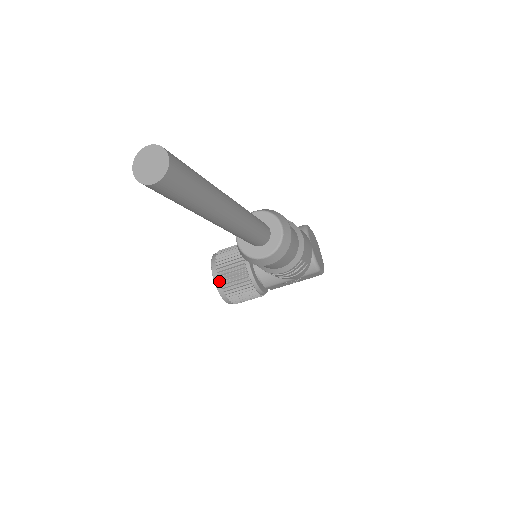
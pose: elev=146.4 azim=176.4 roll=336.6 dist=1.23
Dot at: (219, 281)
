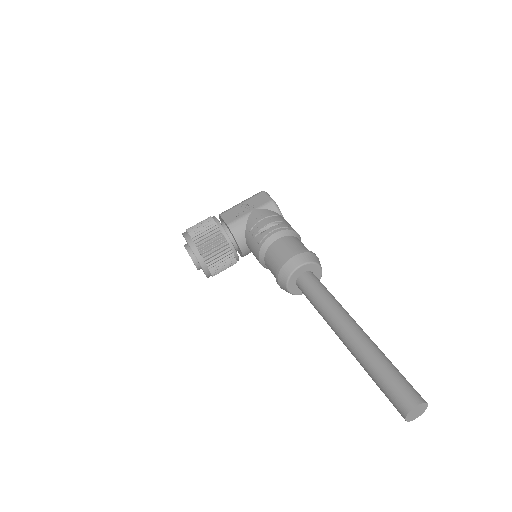
Dot at: (211, 273)
